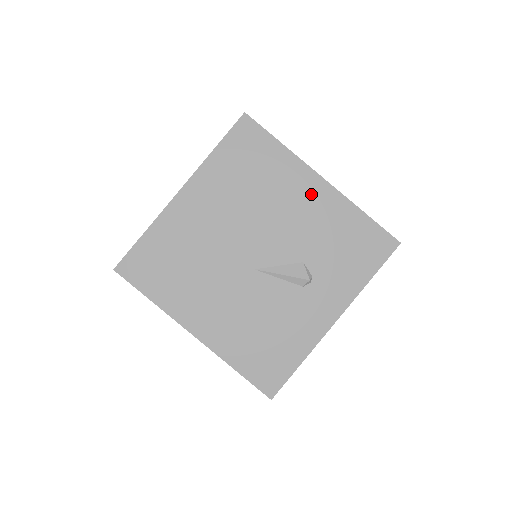
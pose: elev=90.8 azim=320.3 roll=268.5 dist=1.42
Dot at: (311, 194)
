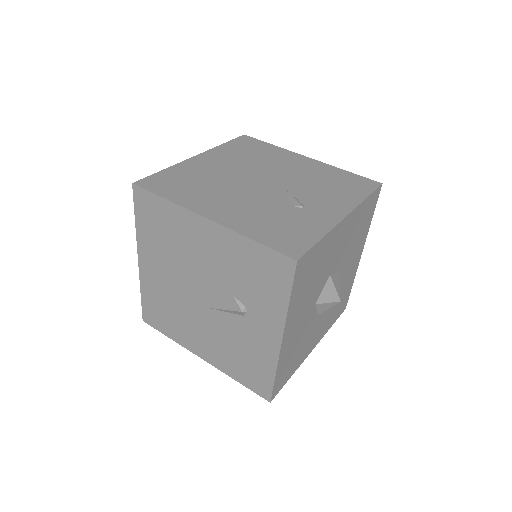
Dot at: (207, 236)
